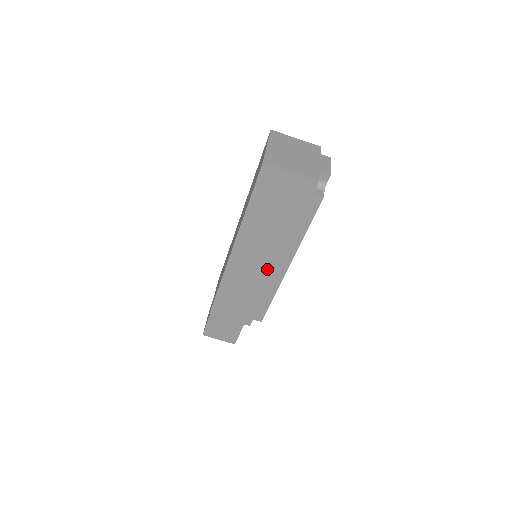
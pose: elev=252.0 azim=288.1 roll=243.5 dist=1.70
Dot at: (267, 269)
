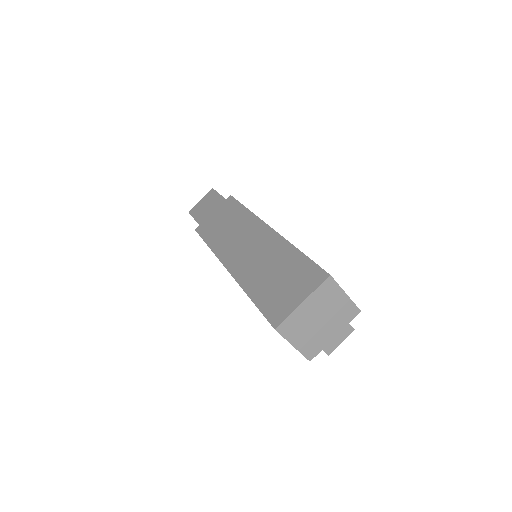
Dot at: occluded
